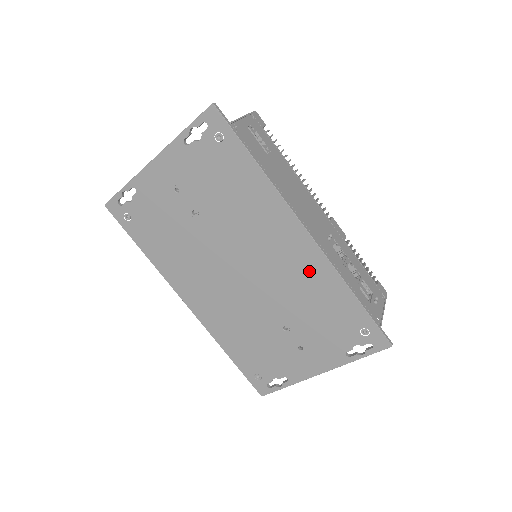
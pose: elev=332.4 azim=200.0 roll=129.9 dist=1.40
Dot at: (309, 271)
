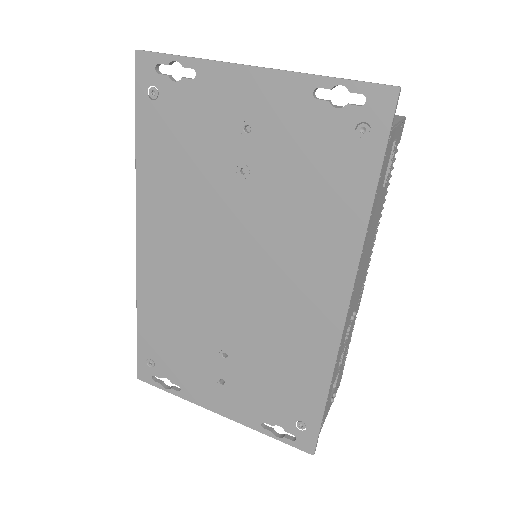
Dot at: (307, 338)
